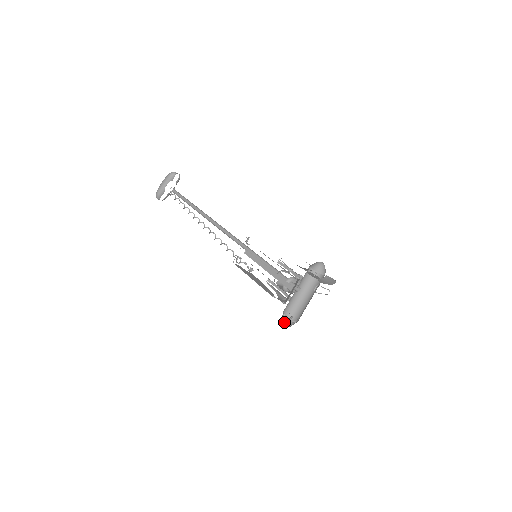
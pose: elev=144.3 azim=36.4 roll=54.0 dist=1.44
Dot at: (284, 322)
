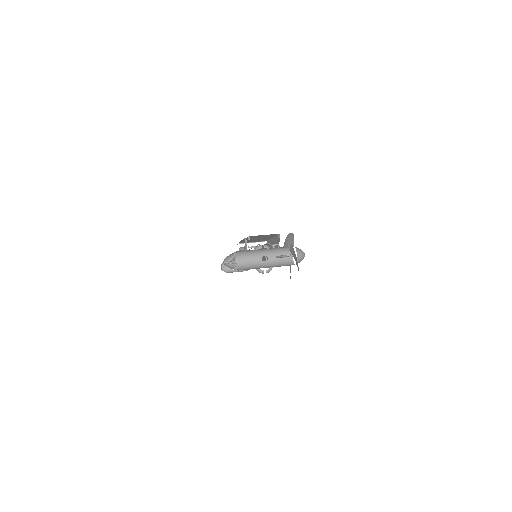
Dot at: (227, 264)
